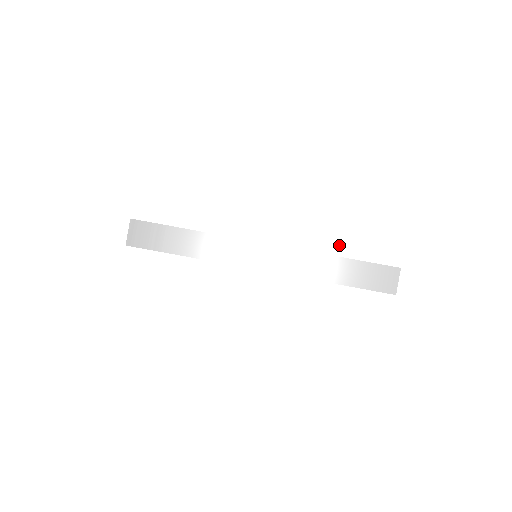
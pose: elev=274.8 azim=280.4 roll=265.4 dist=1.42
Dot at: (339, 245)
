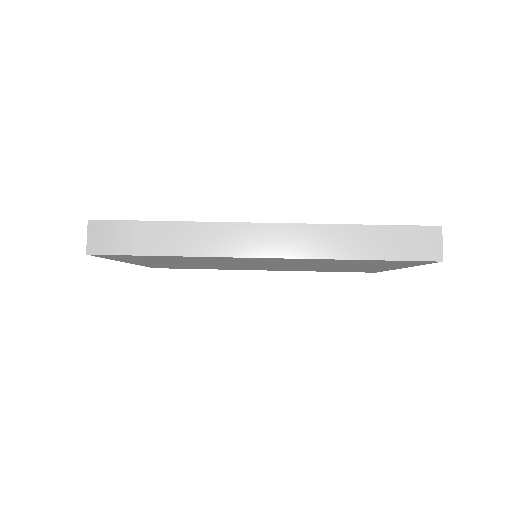
Dot at: (358, 210)
